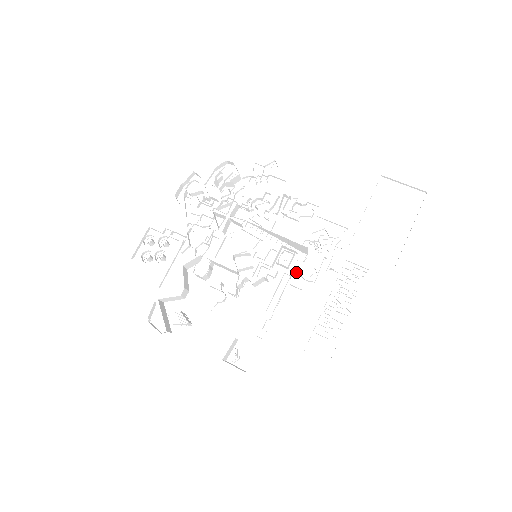
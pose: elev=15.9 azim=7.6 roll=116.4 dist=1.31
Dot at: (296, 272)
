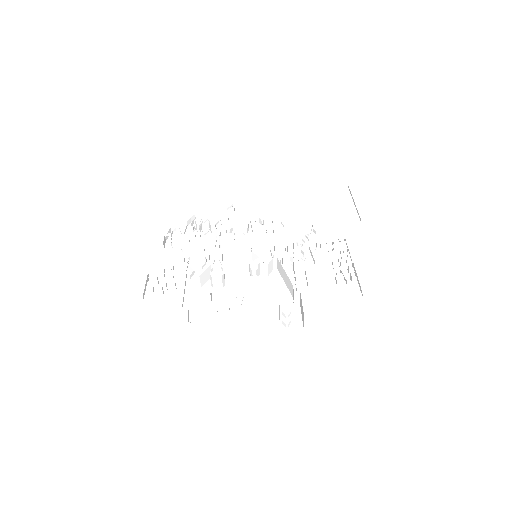
Dot at: (292, 261)
